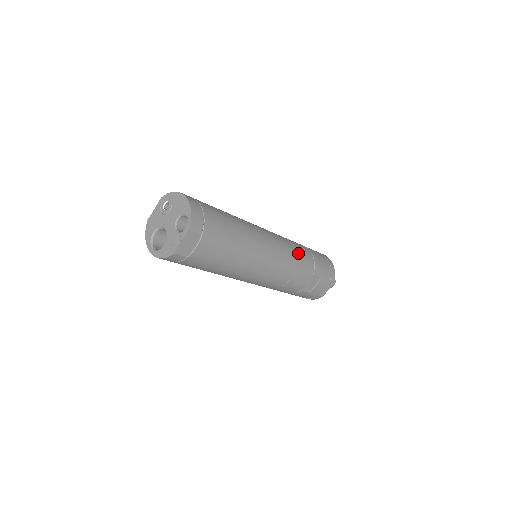
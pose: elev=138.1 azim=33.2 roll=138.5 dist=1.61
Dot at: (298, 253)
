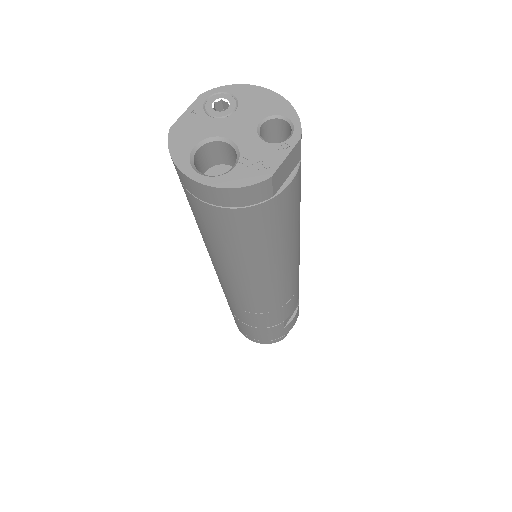
Dot at: occluded
